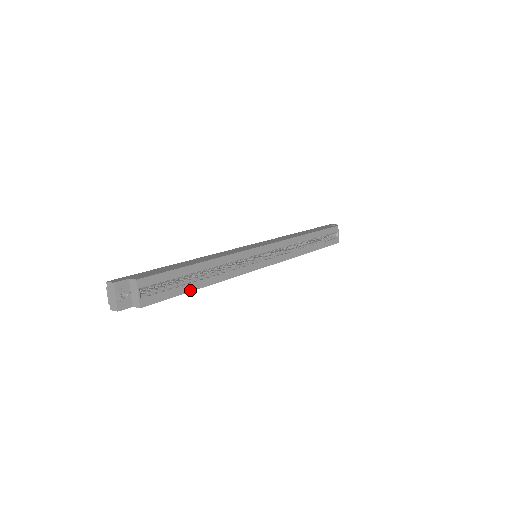
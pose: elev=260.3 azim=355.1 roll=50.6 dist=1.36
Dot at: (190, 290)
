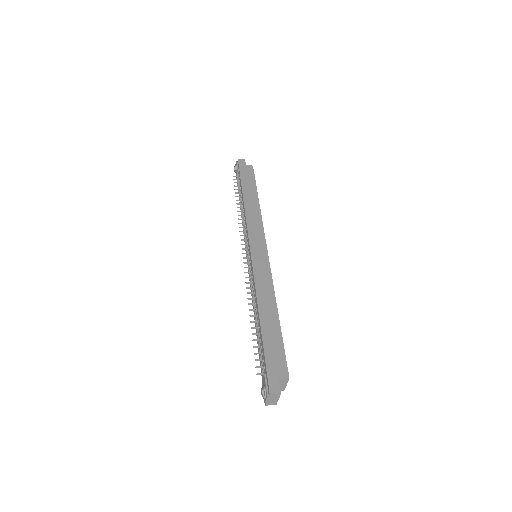
Dot at: occluded
